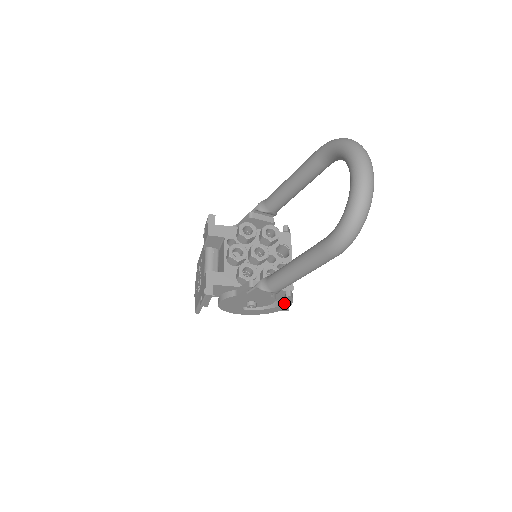
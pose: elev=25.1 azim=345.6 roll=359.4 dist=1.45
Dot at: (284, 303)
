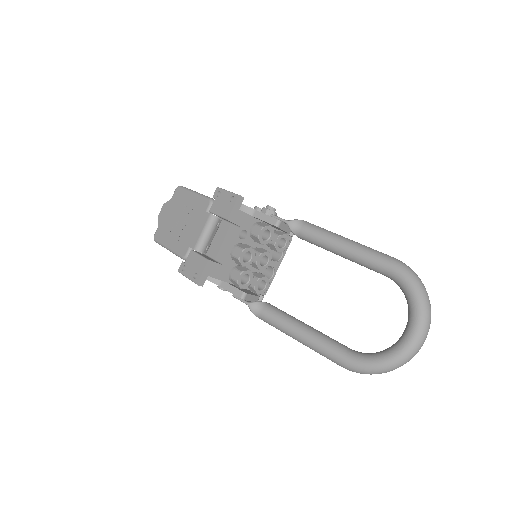
Dot at: occluded
